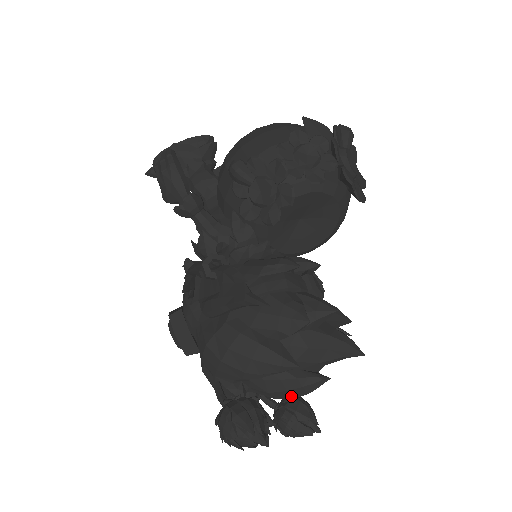
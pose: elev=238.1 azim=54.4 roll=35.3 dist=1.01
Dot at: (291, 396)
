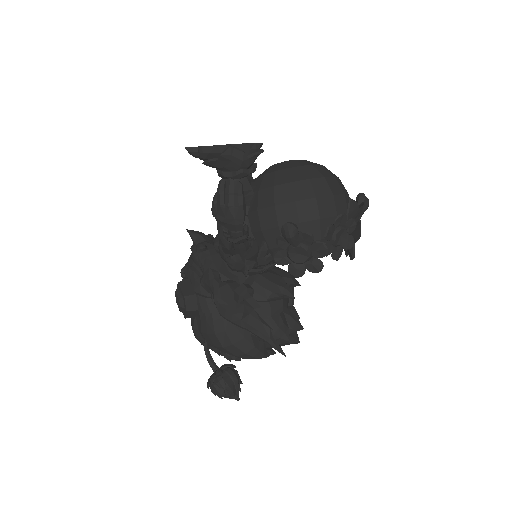
Dot at: occluded
